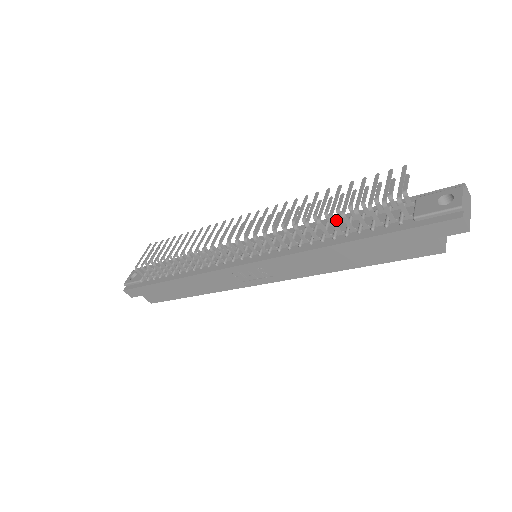
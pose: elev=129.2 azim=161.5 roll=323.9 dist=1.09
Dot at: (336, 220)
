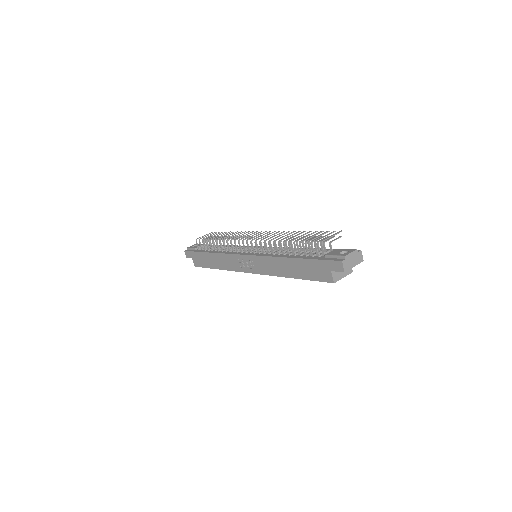
Dot at: occluded
